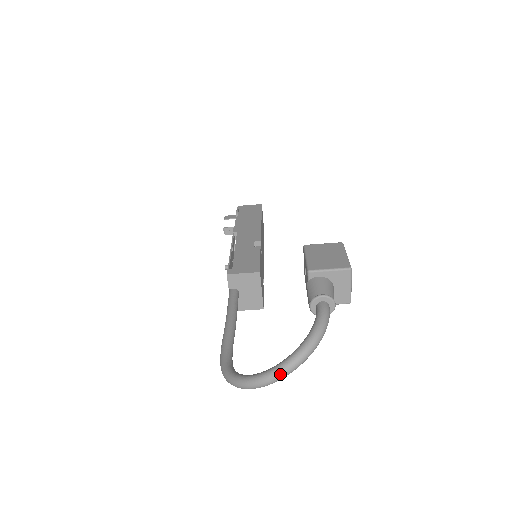
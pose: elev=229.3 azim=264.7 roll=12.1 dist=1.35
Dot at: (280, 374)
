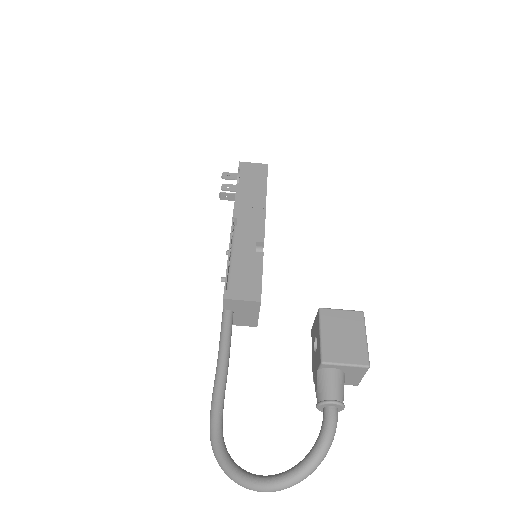
Dot at: (276, 490)
